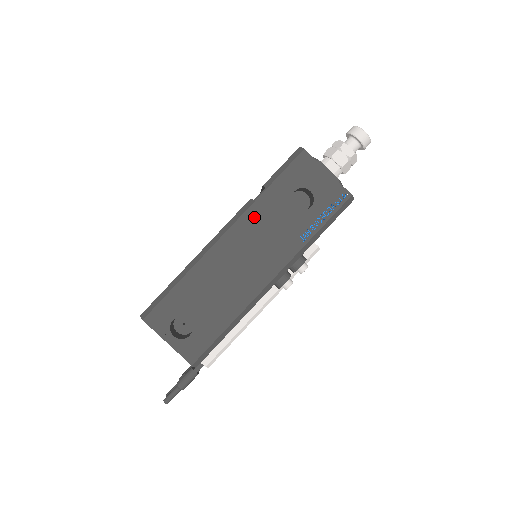
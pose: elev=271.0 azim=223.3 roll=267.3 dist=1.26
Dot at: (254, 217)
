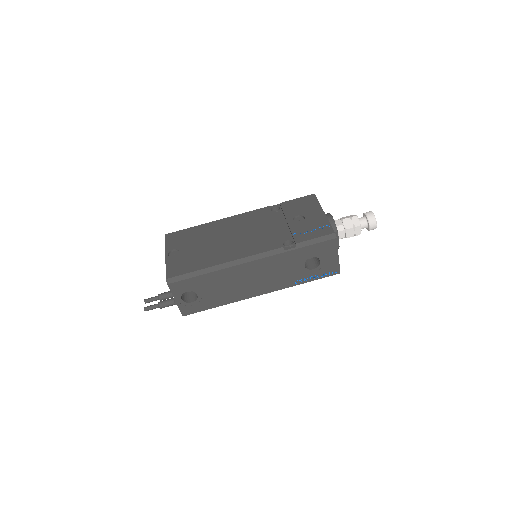
Dot at: (277, 260)
